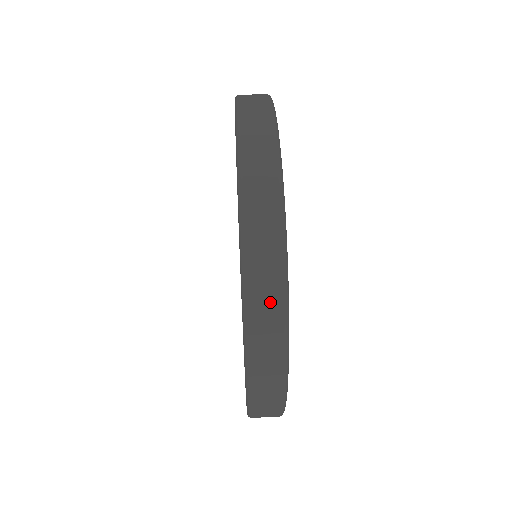
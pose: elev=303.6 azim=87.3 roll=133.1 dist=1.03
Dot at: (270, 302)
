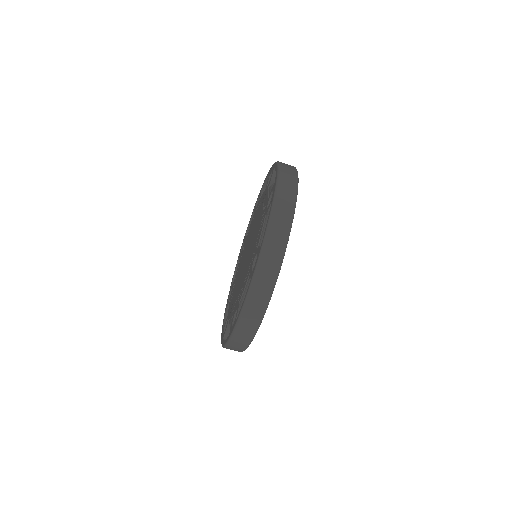
Dot at: occluded
